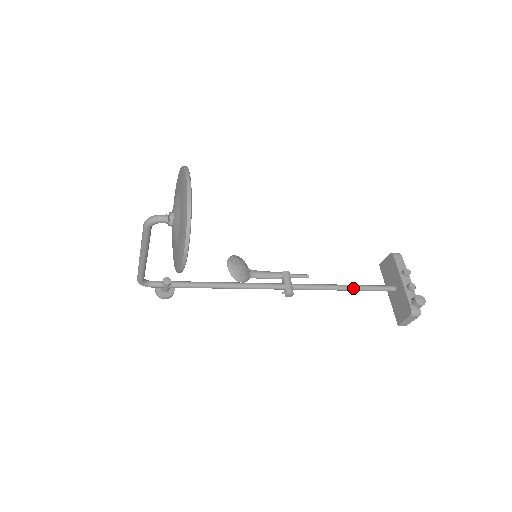
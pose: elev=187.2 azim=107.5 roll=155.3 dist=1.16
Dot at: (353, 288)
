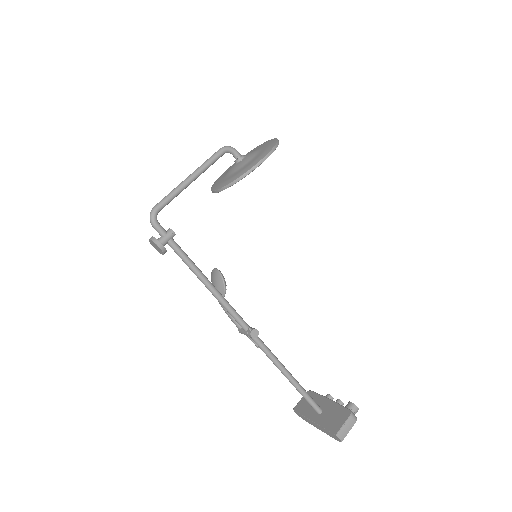
Dot at: (295, 379)
